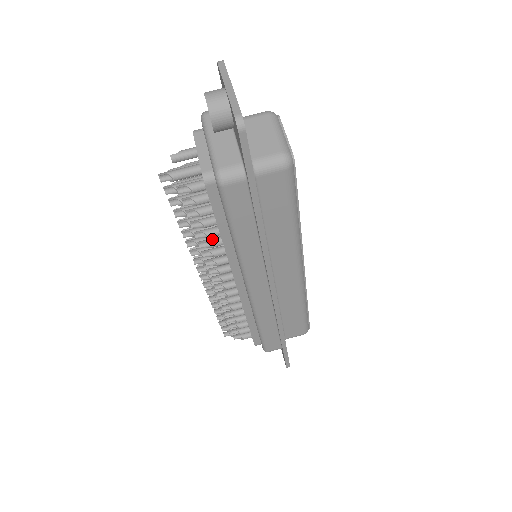
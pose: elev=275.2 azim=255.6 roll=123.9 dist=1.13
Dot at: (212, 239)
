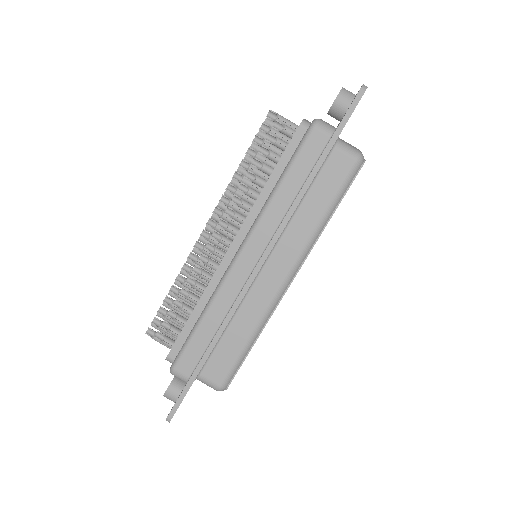
Dot at: (253, 189)
